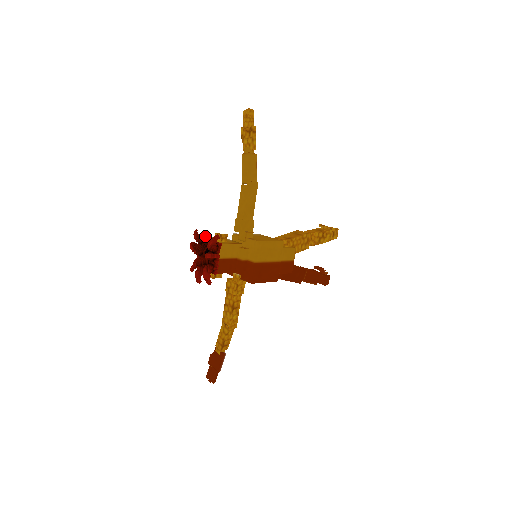
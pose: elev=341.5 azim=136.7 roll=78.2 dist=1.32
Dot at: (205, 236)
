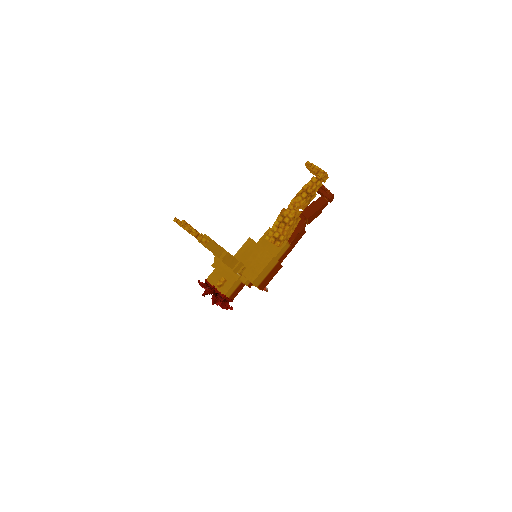
Dot at: (209, 293)
